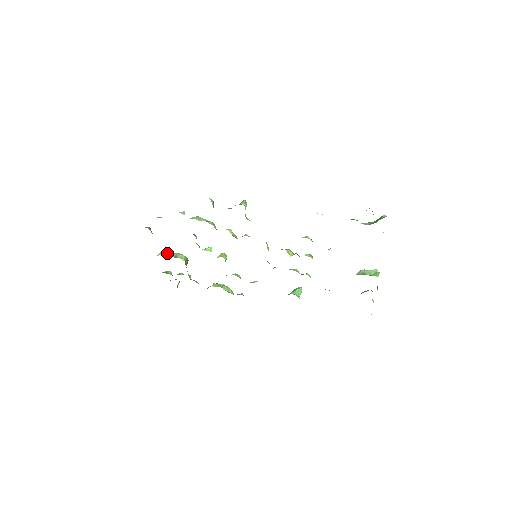
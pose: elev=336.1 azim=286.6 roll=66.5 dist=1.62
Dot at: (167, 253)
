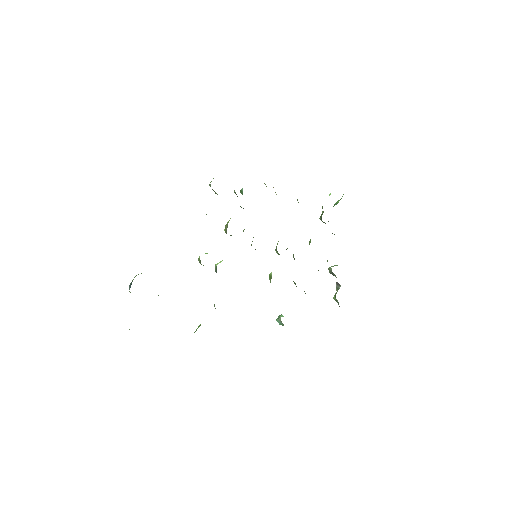
Dot at: occluded
